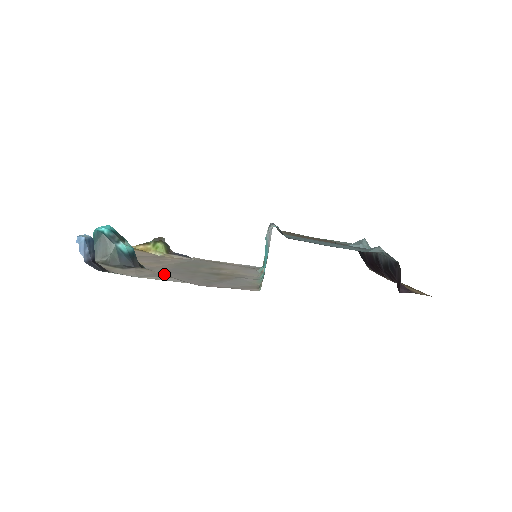
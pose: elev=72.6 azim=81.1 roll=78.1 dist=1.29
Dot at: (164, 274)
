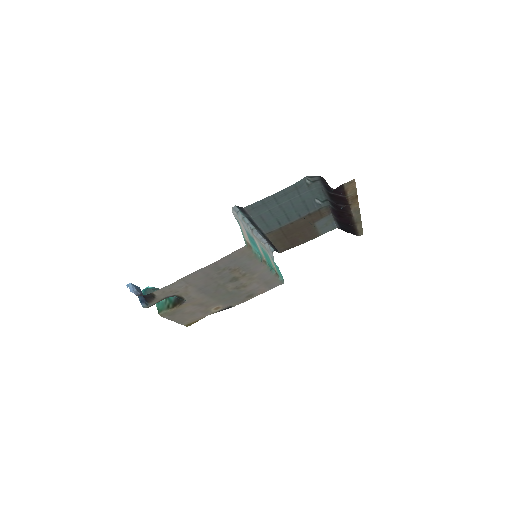
Dot at: (193, 287)
